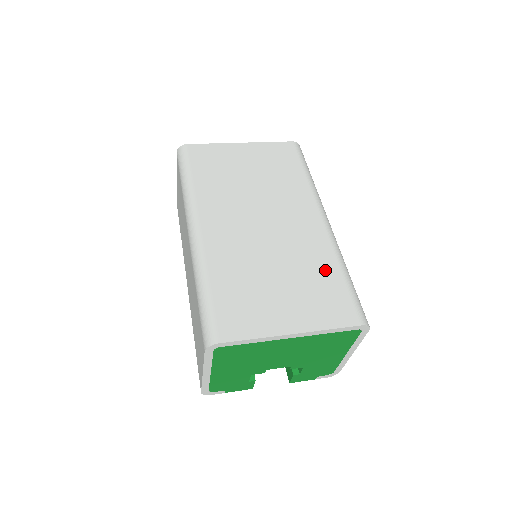
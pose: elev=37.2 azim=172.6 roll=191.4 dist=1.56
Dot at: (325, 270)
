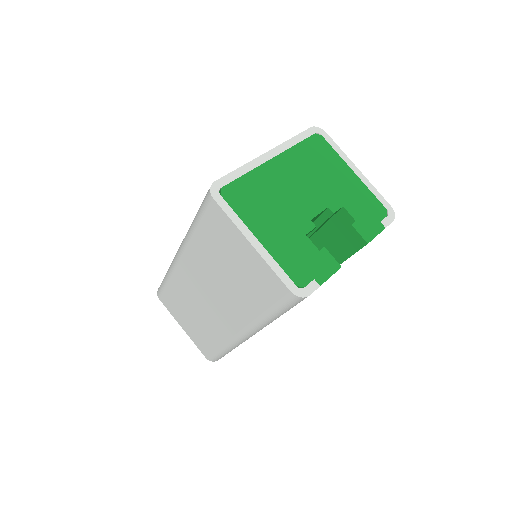
Dot at: occluded
